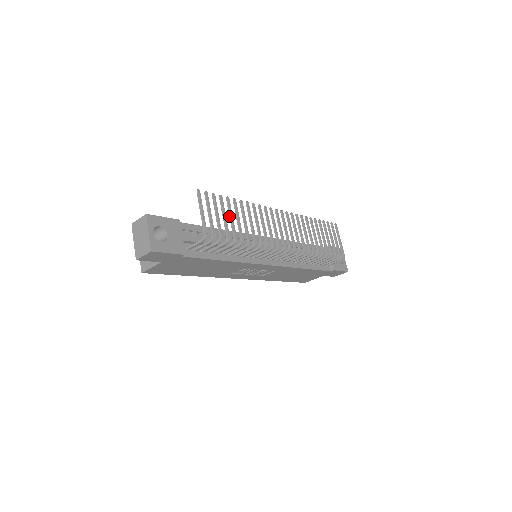
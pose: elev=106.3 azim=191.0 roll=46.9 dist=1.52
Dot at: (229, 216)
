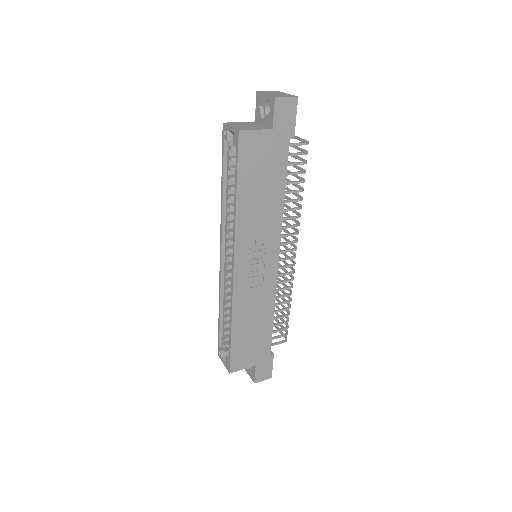
Dot at: occluded
